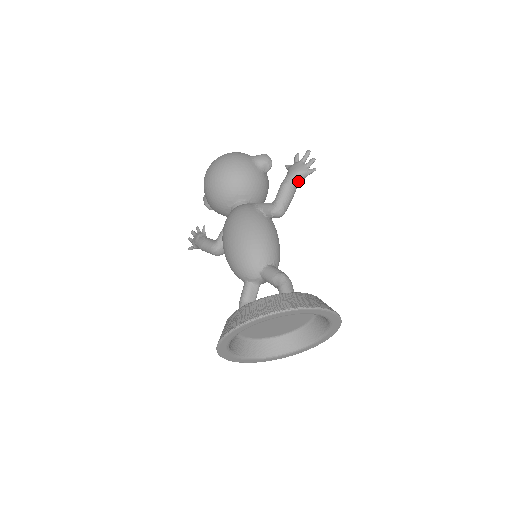
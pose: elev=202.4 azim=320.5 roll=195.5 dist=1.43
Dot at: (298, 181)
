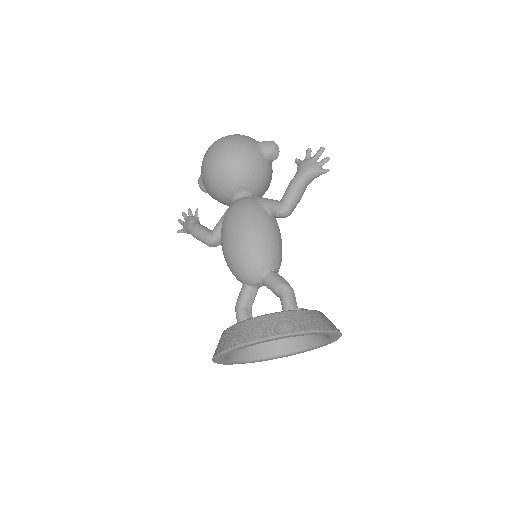
Dot at: (309, 181)
